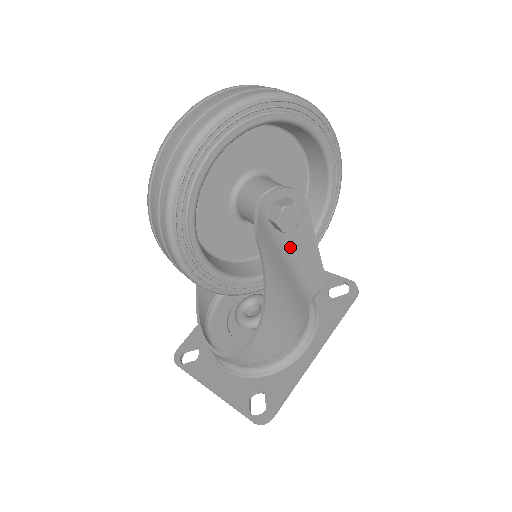
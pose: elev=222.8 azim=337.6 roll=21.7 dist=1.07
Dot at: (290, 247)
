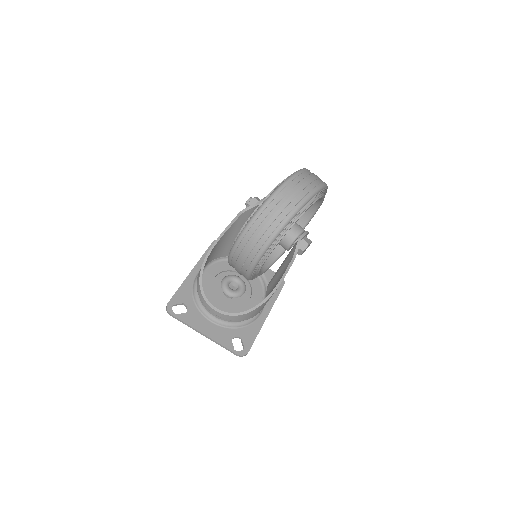
Dot at: occluded
